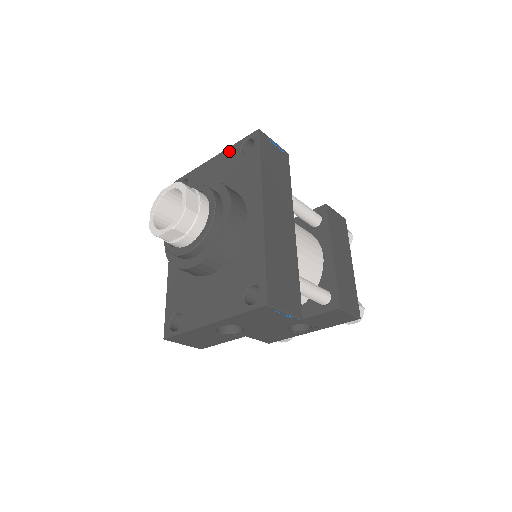
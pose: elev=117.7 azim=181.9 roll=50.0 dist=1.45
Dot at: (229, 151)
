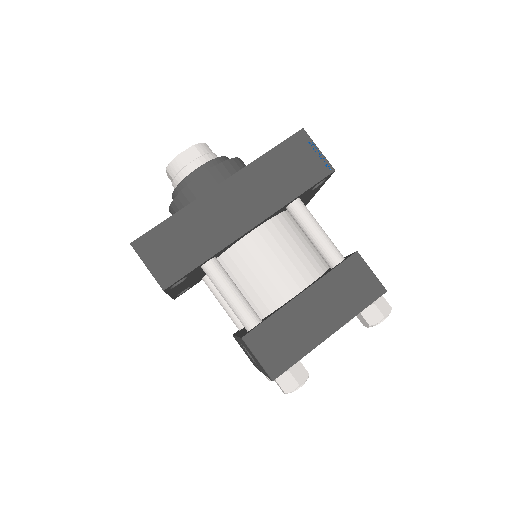
Dot at: occluded
